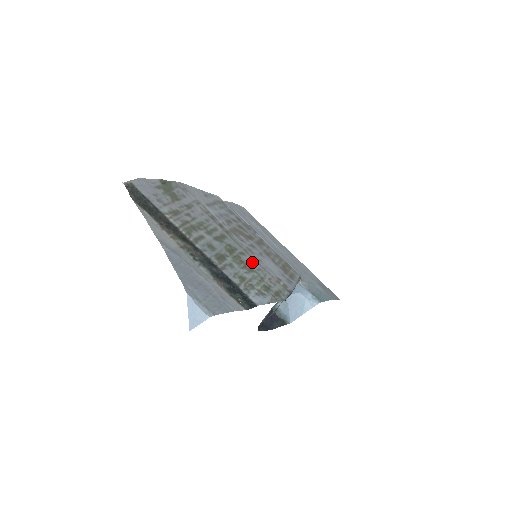
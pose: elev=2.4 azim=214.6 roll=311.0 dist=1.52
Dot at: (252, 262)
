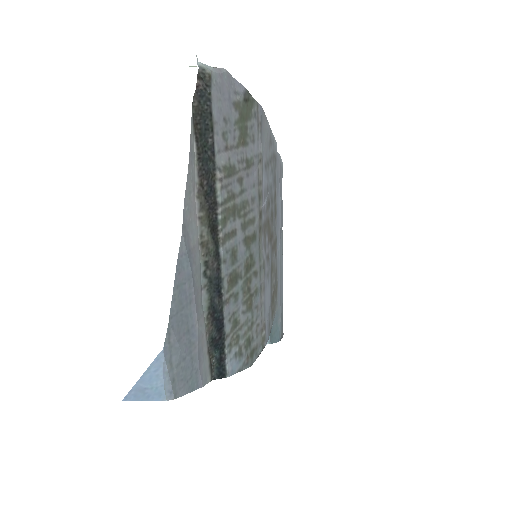
Dot at: (257, 292)
